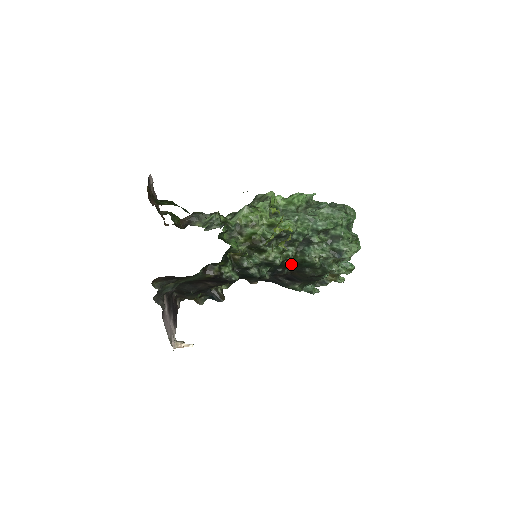
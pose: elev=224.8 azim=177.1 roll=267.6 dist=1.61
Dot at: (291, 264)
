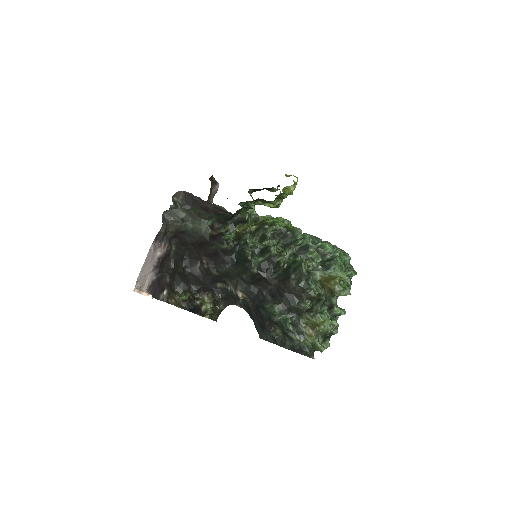
Dot at: (282, 262)
